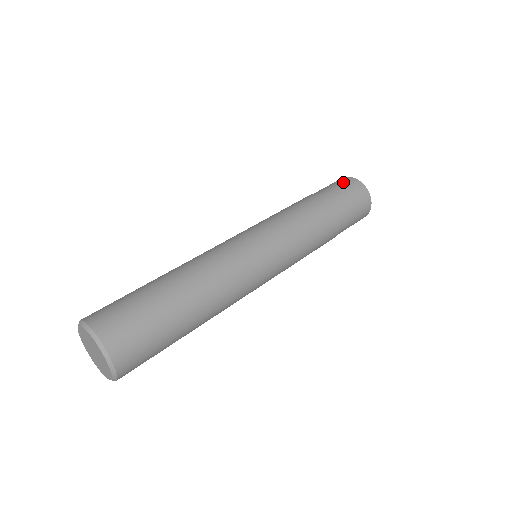
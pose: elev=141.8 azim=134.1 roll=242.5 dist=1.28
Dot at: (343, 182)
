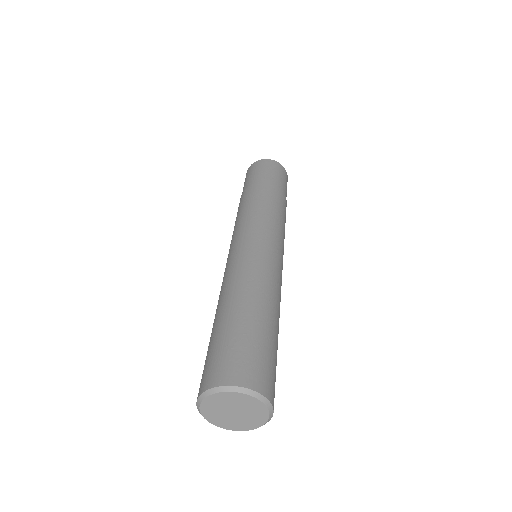
Dot at: (263, 165)
